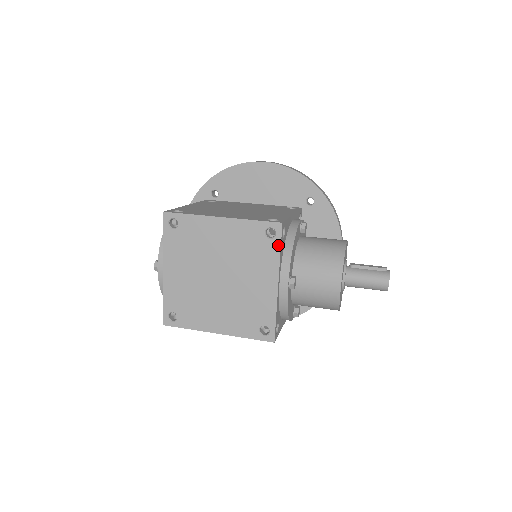
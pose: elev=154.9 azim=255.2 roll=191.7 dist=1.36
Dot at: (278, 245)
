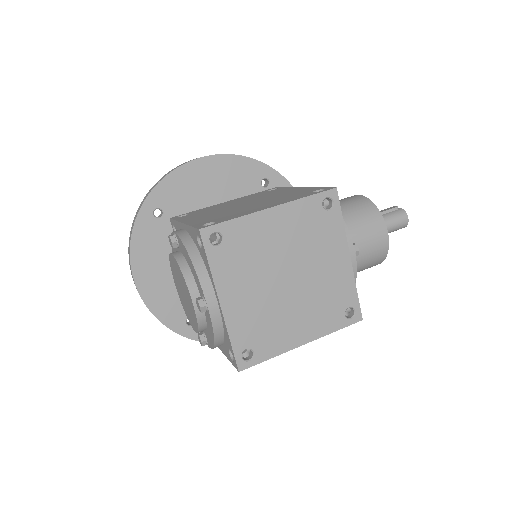
Dot at: (339, 213)
